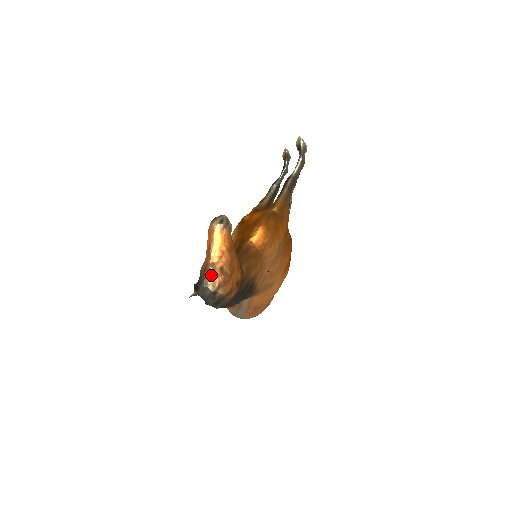
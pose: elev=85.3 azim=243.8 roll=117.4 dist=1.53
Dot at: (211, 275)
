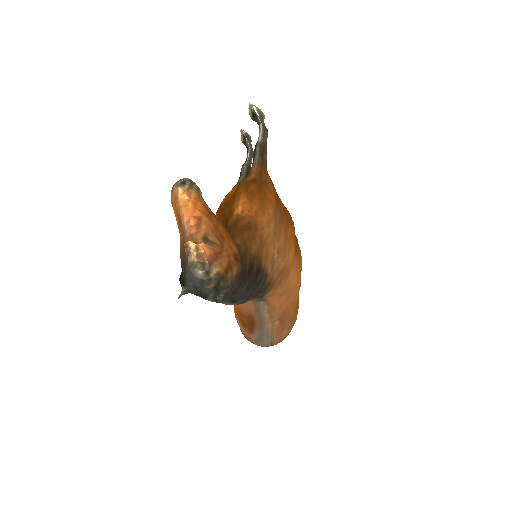
Dot at: (194, 251)
